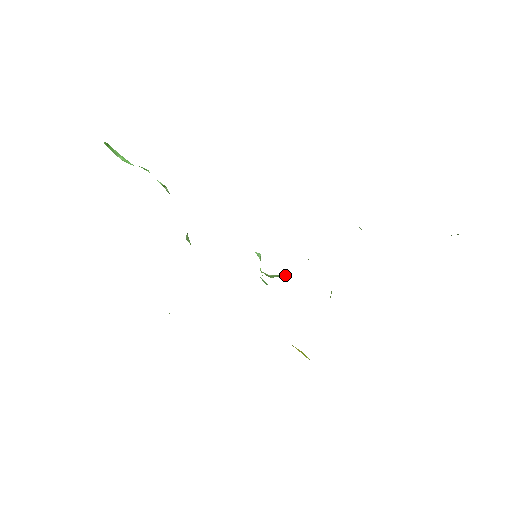
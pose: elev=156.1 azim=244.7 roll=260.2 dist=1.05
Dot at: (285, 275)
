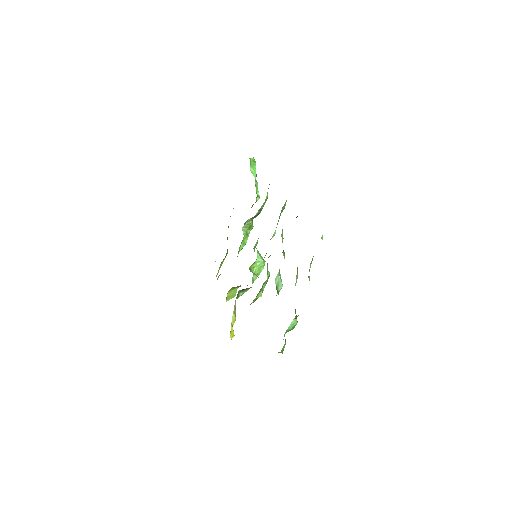
Dot at: occluded
